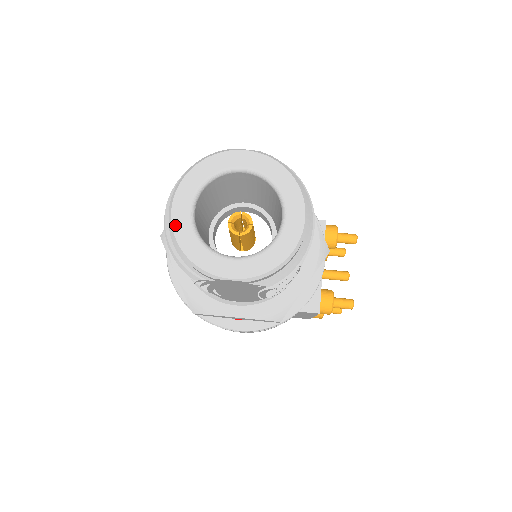
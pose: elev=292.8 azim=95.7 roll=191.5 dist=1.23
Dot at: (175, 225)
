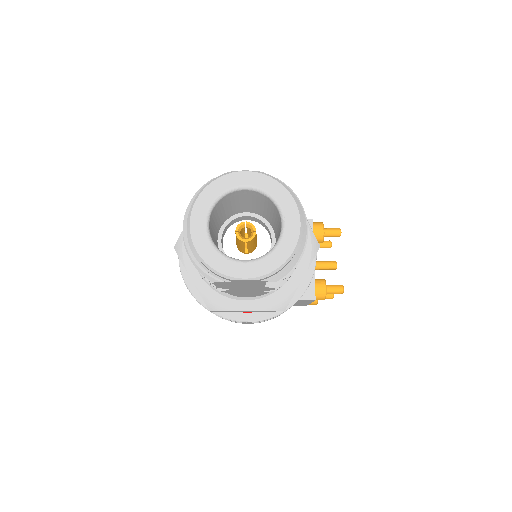
Dot at: (194, 239)
